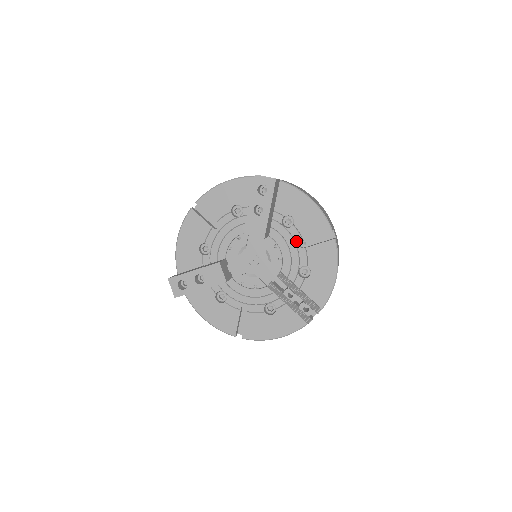
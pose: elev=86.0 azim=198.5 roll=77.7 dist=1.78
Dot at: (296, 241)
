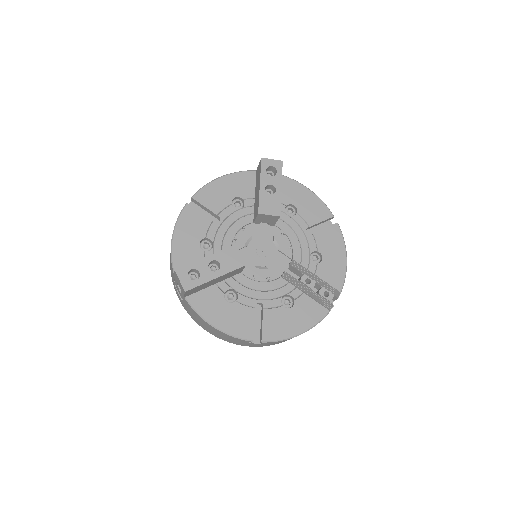
Dot at: (302, 228)
